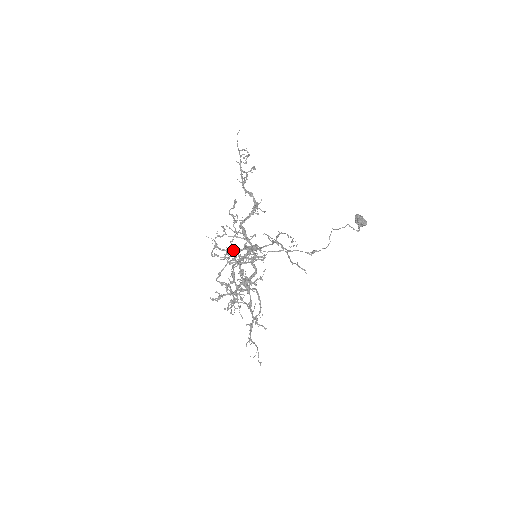
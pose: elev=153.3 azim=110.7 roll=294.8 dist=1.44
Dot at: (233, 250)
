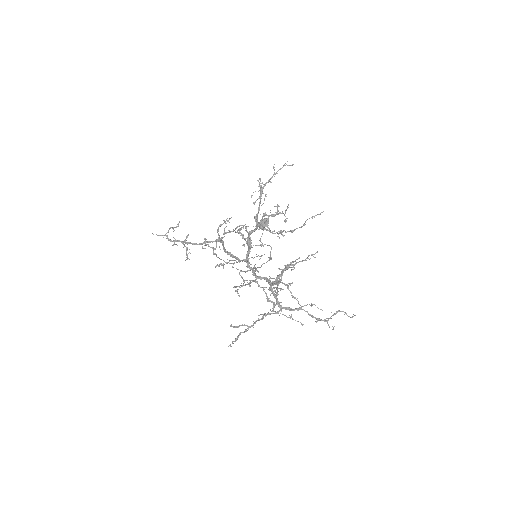
Dot at: (246, 241)
